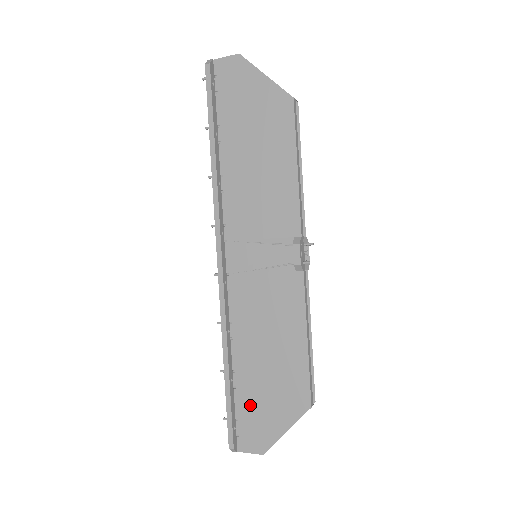
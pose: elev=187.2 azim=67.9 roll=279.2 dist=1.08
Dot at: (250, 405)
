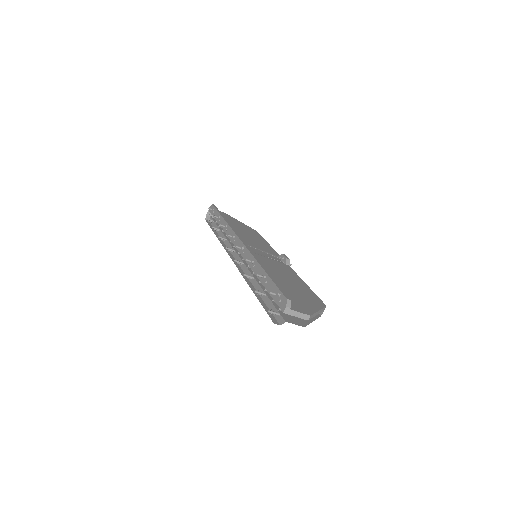
Dot at: (286, 293)
